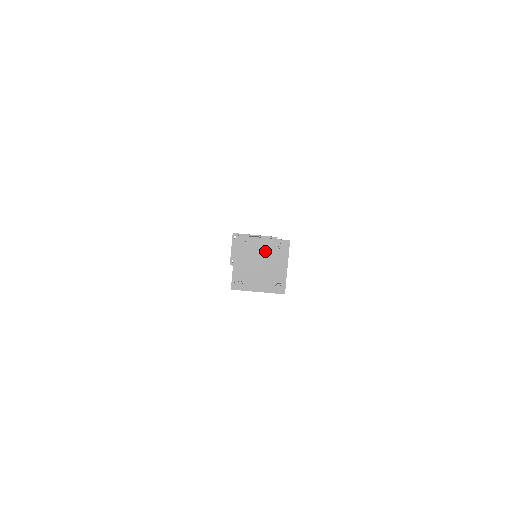
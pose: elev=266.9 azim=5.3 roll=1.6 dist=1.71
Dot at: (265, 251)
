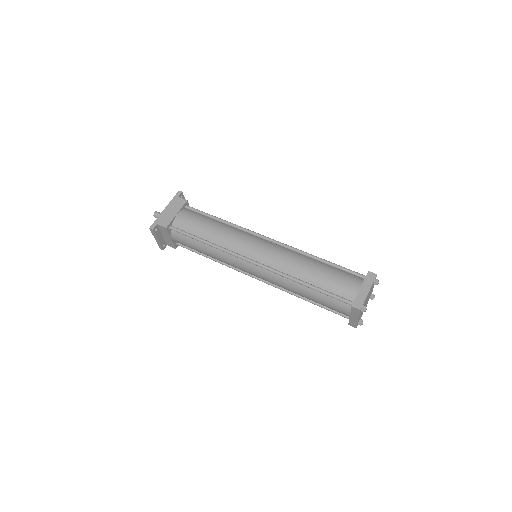
Dot at: occluded
